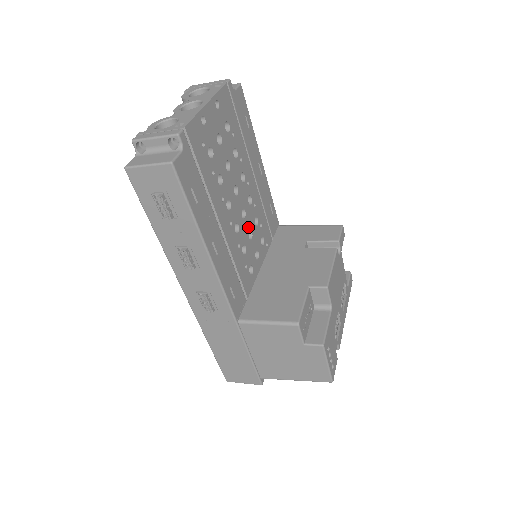
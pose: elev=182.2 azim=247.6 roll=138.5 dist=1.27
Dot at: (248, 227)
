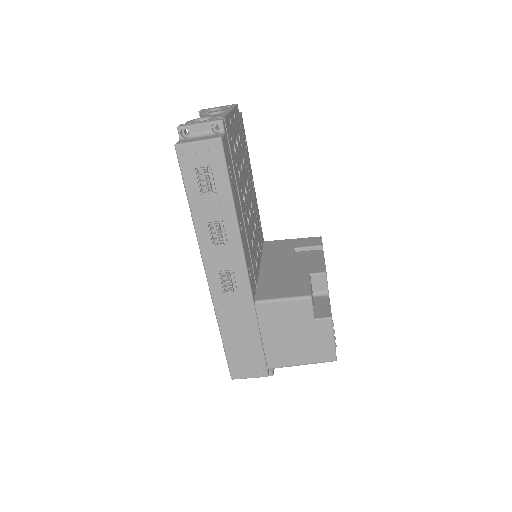
Dot at: (252, 226)
